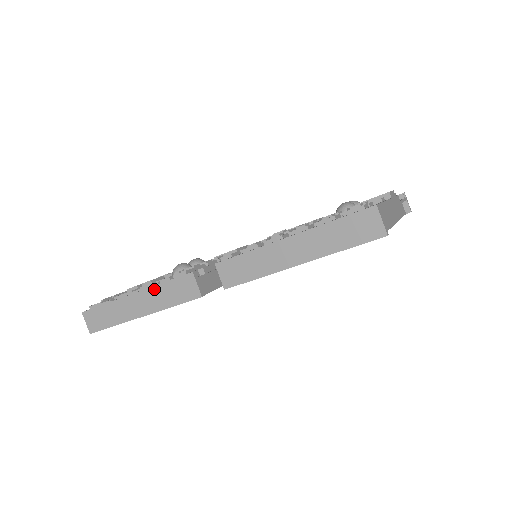
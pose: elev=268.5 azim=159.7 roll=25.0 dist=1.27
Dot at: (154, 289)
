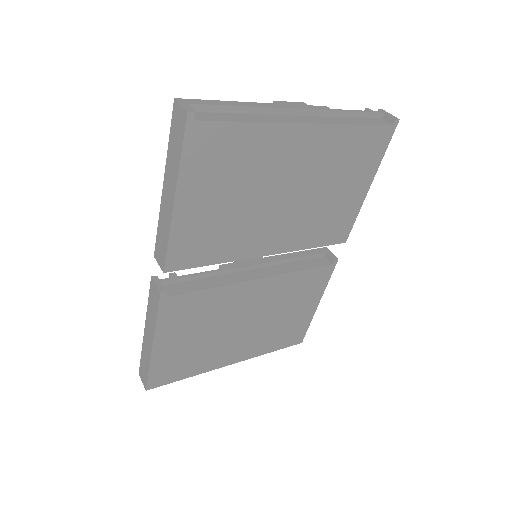
Dot at: (147, 314)
